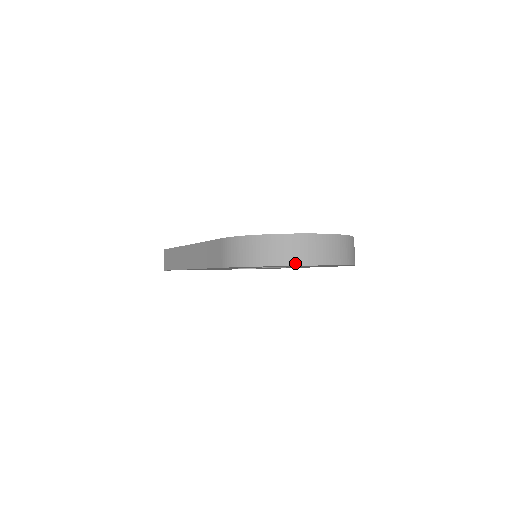
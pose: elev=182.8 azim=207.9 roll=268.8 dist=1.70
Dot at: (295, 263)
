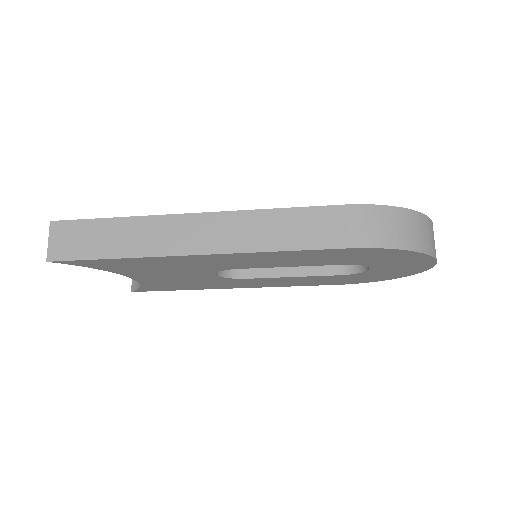
Dot at: (435, 255)
